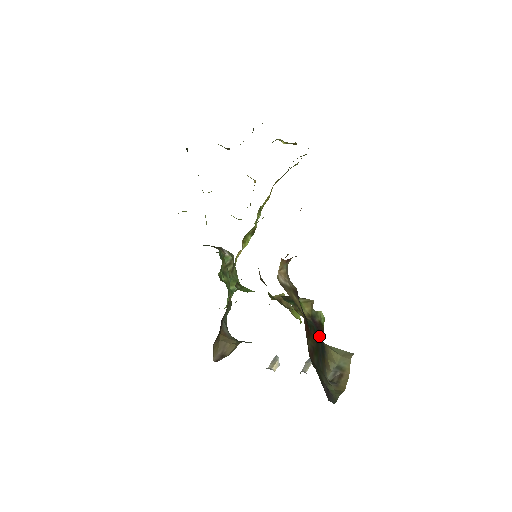
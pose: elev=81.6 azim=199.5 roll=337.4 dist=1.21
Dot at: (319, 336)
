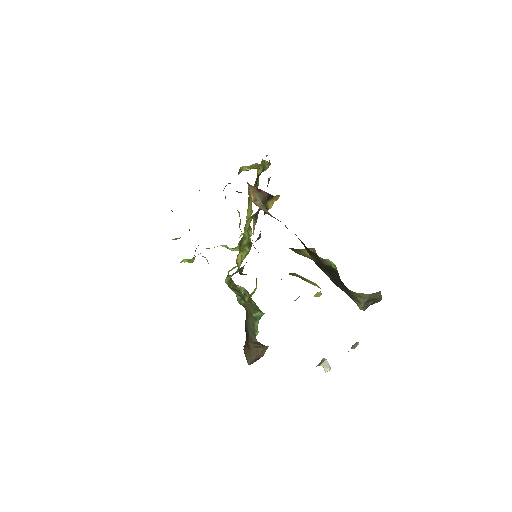
Dot at: occluded
